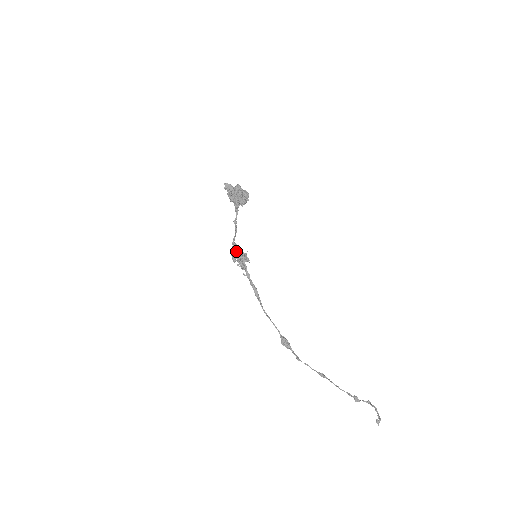
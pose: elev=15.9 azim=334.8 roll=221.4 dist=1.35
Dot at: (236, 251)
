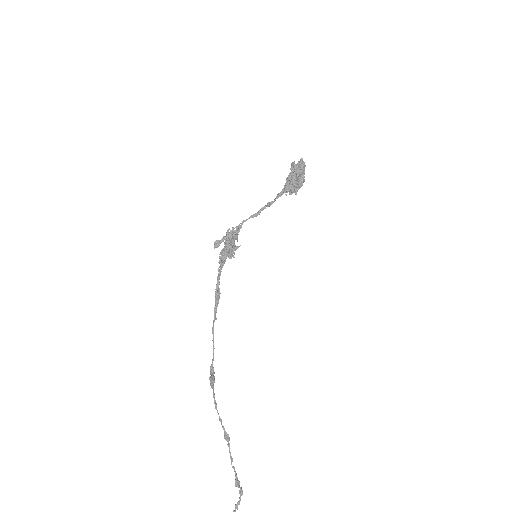
Dot at: (237, 236)
